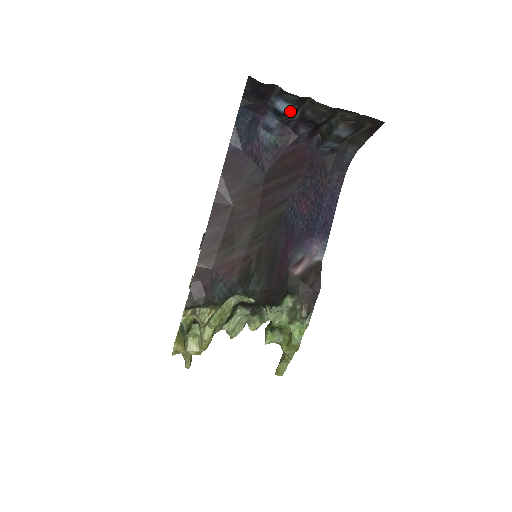
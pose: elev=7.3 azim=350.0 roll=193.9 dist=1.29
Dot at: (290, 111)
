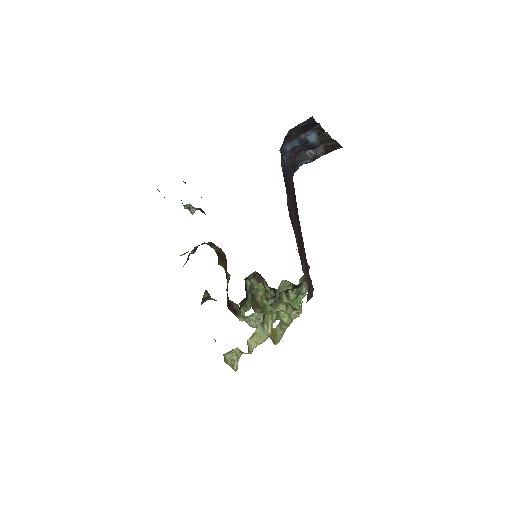
Dot at: (314, 141)
